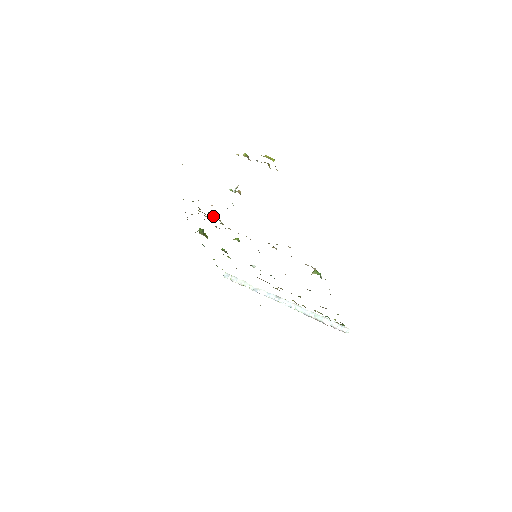
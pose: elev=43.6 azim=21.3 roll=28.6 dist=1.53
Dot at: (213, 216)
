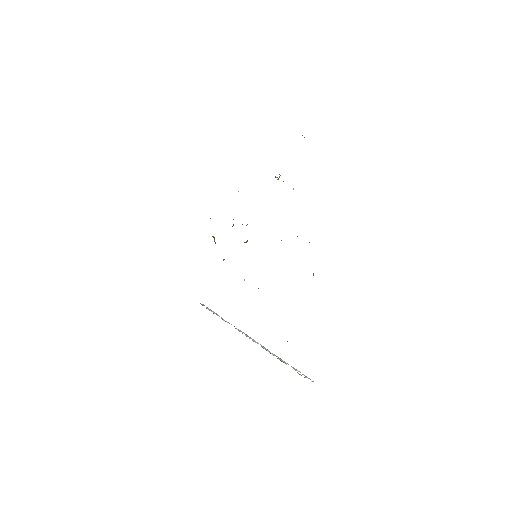
Dot at: occluded
